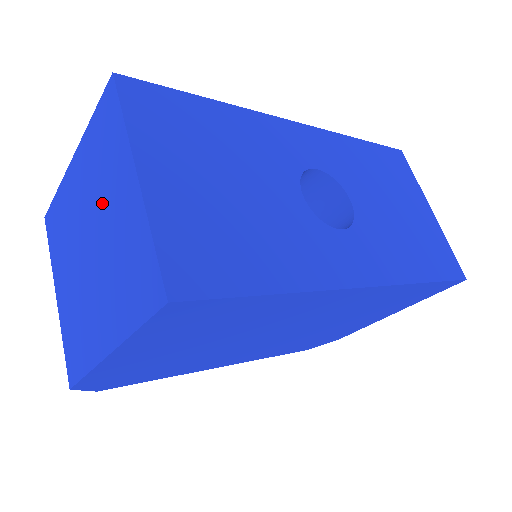
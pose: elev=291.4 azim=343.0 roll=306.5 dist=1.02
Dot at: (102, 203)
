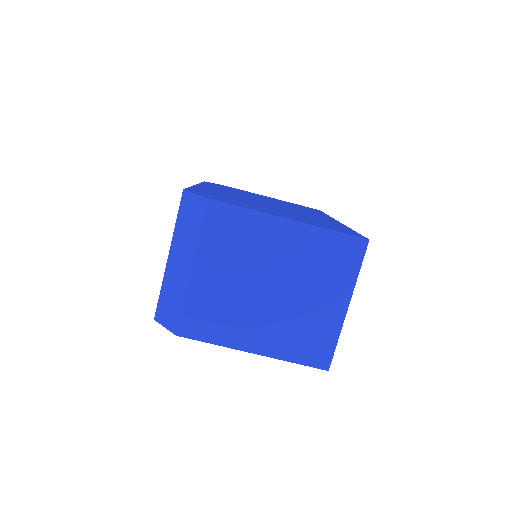
Dot at: (307, 284)
